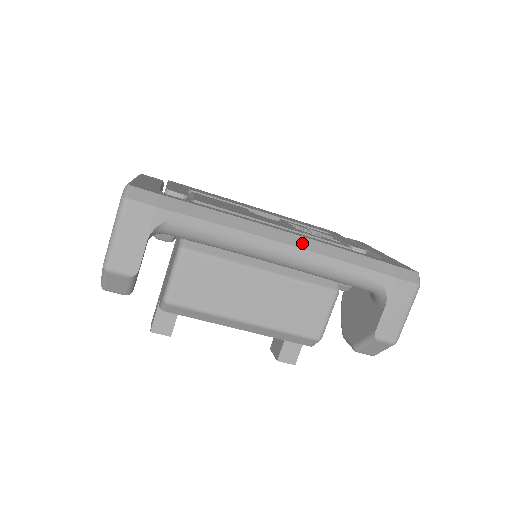
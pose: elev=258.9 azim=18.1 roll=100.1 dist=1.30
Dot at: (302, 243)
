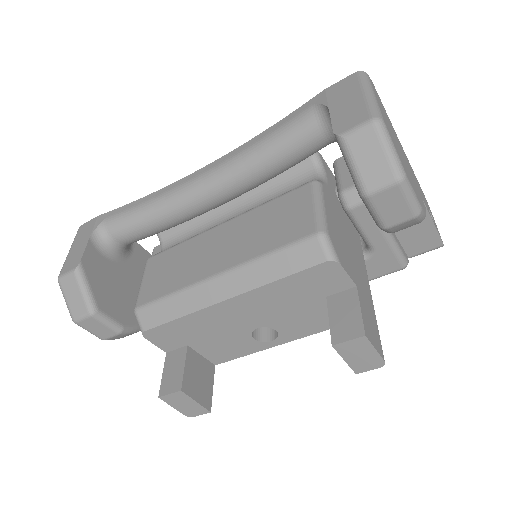
Dot at: occluded
